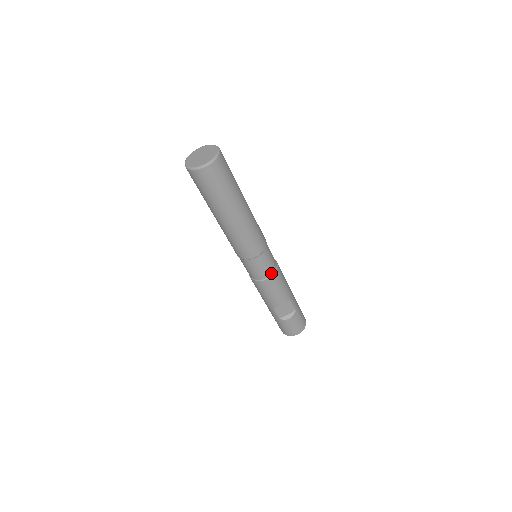
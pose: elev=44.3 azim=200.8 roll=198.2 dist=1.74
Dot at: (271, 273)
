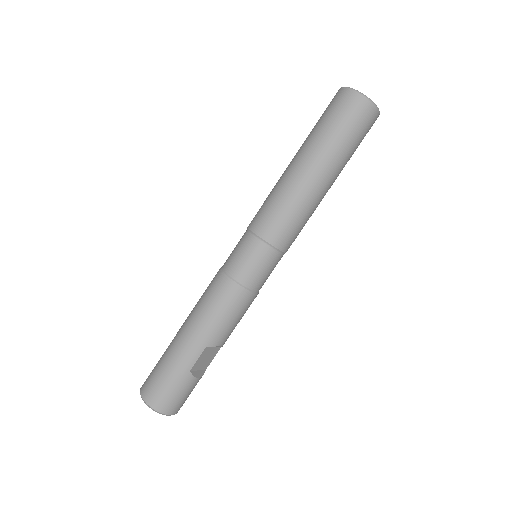
Dot at: occluded
